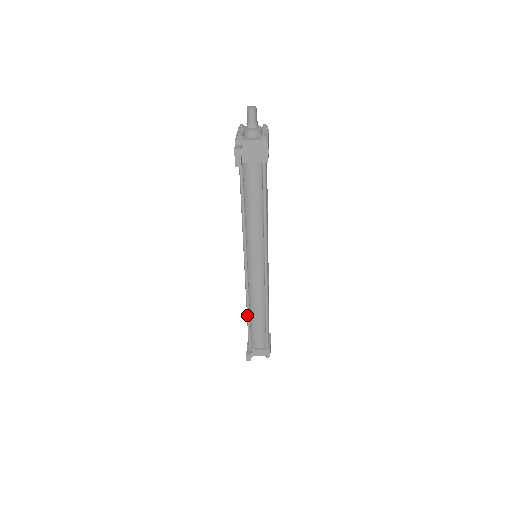
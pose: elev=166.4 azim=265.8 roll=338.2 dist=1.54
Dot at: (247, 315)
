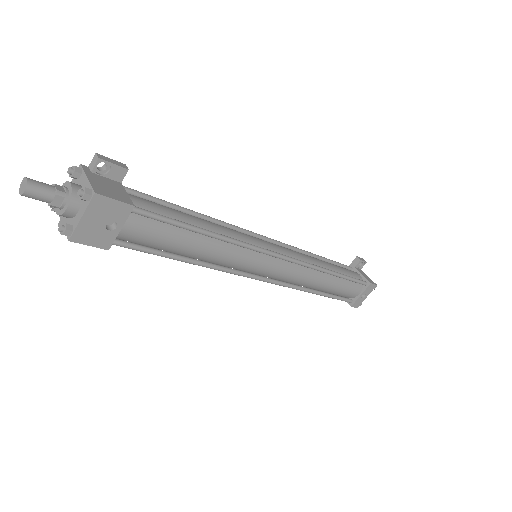
Dot at: occluded
